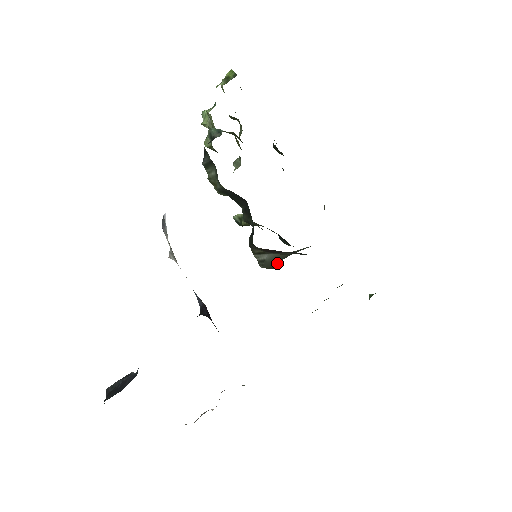
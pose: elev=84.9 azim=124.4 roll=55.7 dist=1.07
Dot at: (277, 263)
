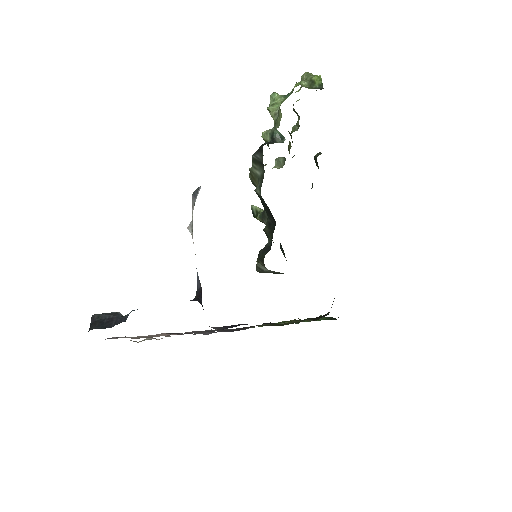
Dot at: occluded
